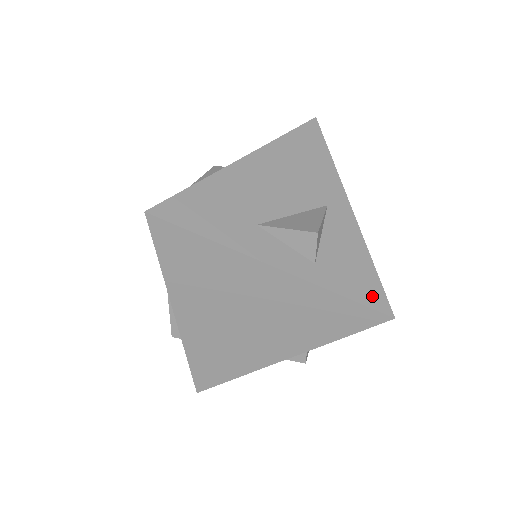
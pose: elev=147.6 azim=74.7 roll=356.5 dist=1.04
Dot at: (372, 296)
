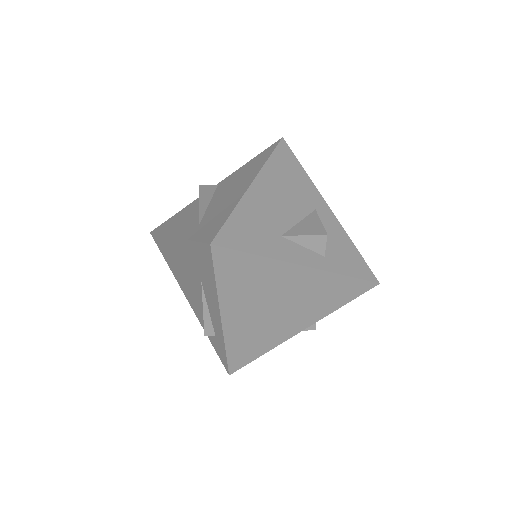
Dot at: (363, 271)
